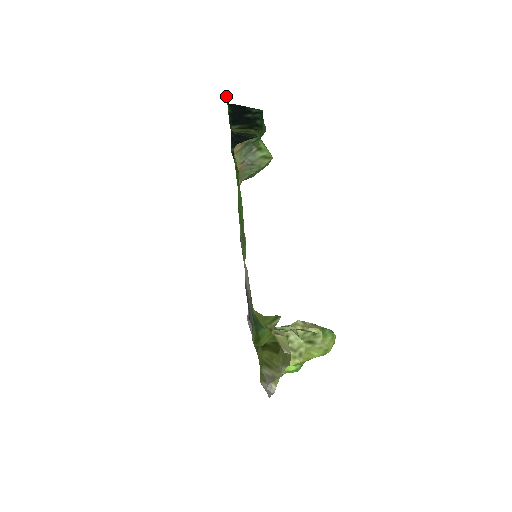
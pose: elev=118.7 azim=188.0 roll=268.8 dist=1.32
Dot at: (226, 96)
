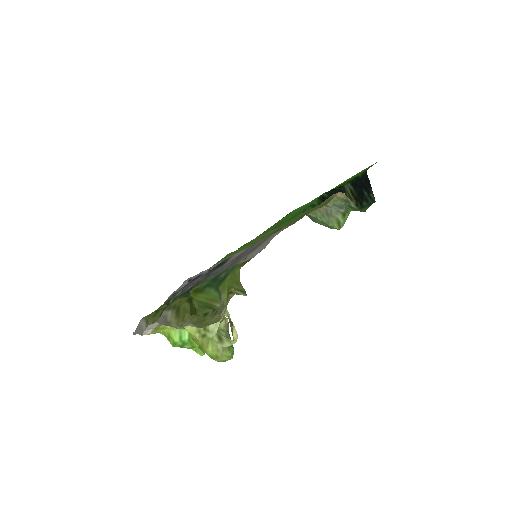
Dot at: occluded
